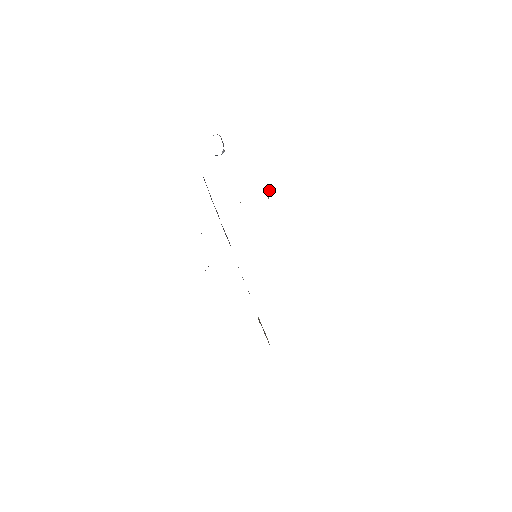
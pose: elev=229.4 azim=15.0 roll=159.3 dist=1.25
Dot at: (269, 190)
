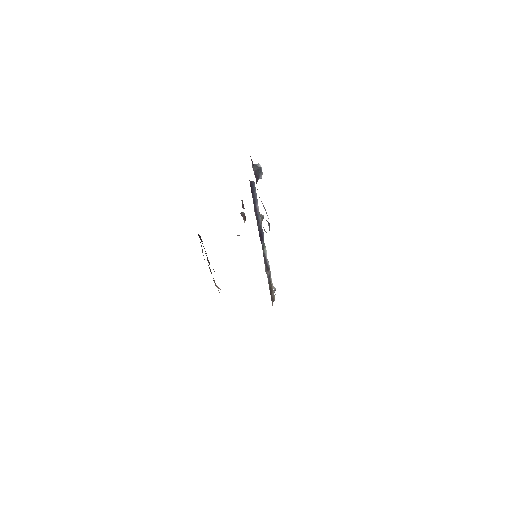
Dot at: (269, 228)
